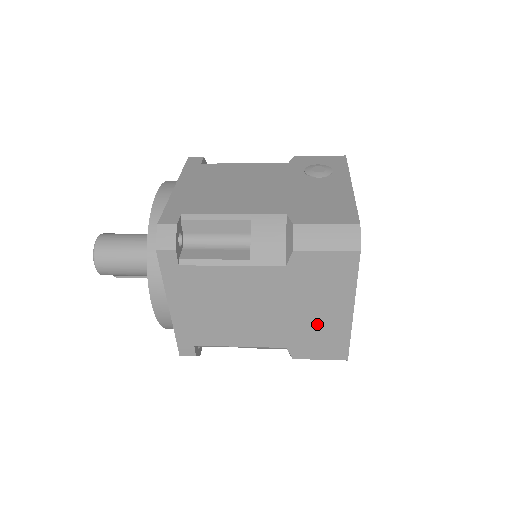
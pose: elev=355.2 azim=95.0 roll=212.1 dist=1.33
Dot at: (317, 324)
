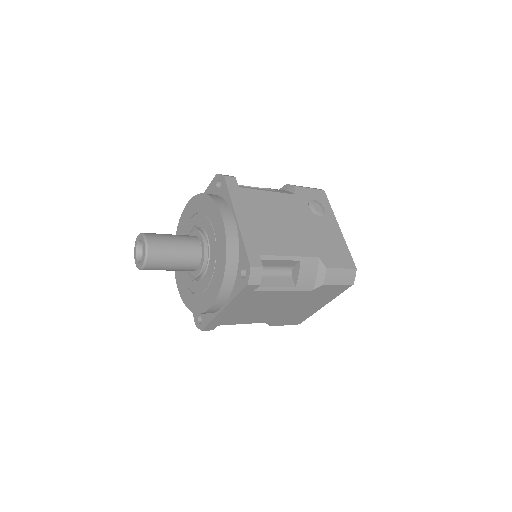
Dot at: (301, 312)
